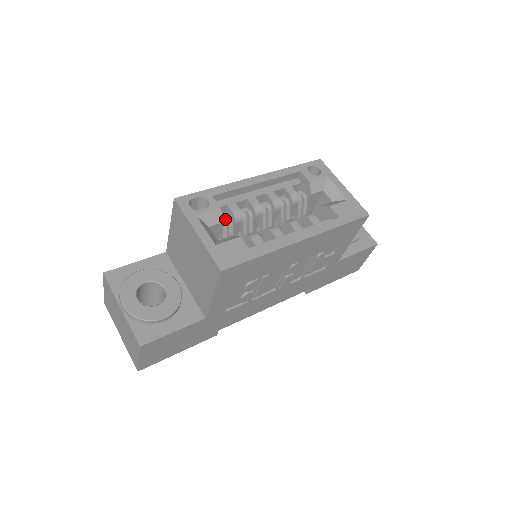
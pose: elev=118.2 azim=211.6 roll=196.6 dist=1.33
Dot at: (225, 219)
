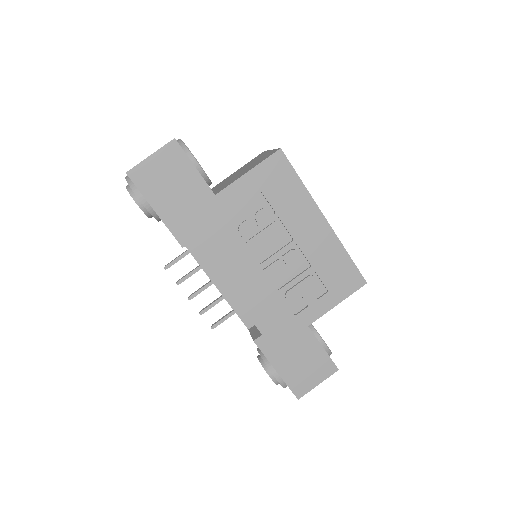
Dot at: occluded
